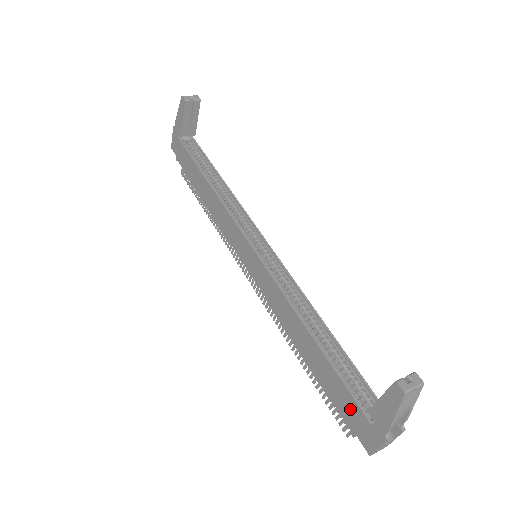
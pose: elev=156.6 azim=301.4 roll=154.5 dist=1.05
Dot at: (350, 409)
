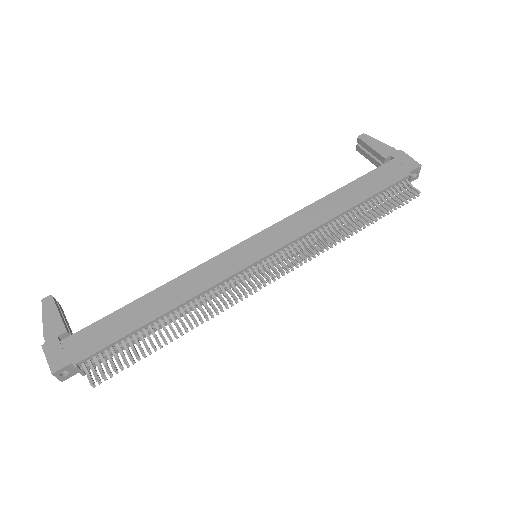
Dot at: (389, 172)
